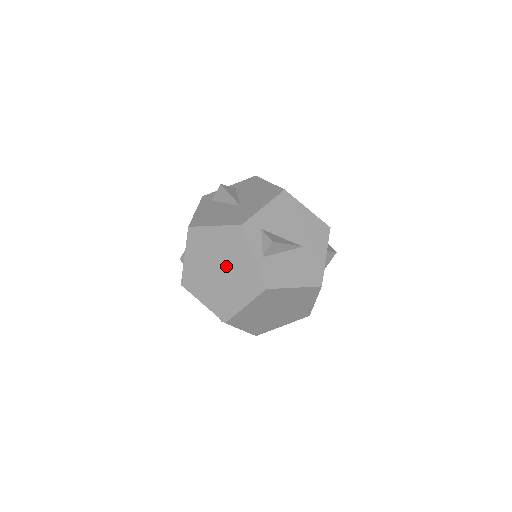
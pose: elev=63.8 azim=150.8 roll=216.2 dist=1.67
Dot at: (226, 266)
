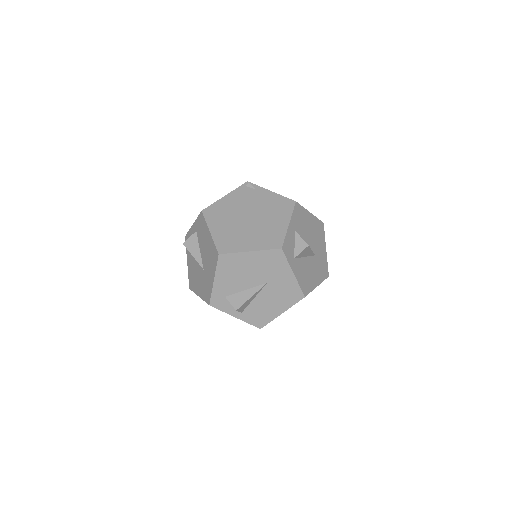
Dot at: occluded
